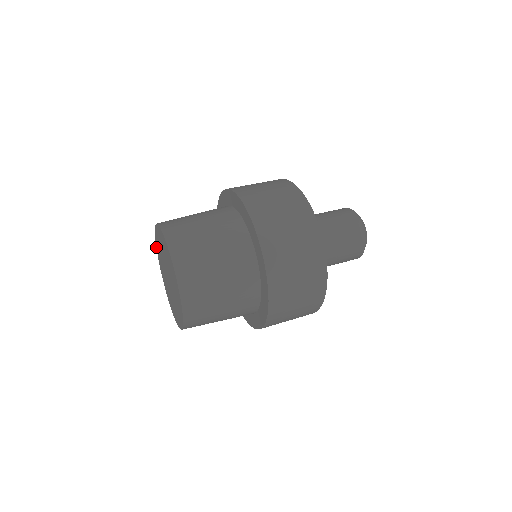
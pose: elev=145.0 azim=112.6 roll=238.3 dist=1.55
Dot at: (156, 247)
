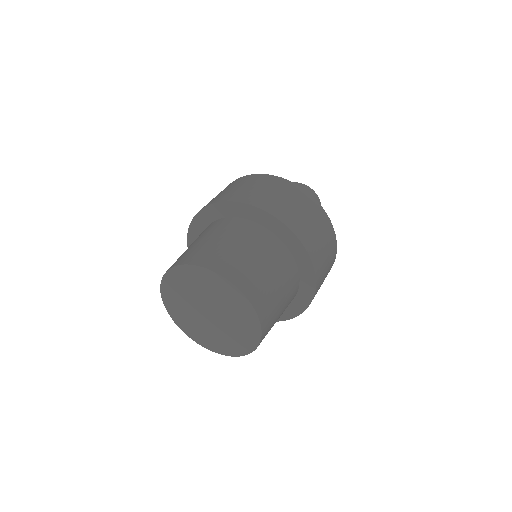
Dot at: occluded
